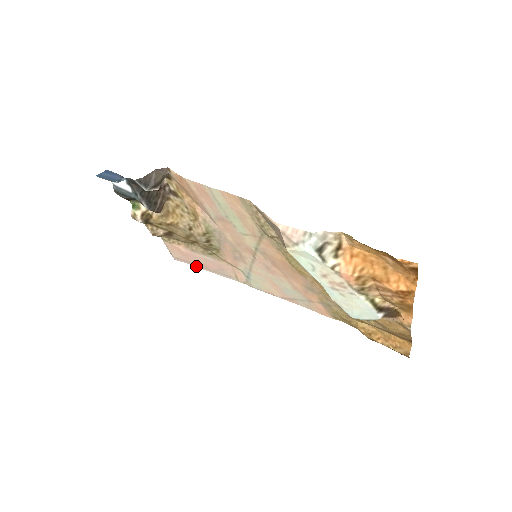
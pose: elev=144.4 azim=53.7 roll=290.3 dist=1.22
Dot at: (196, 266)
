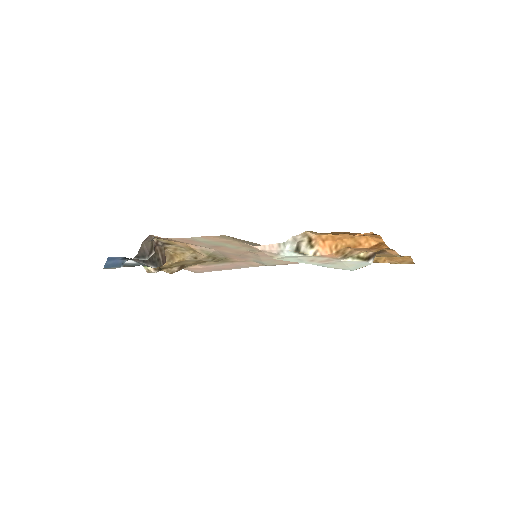
Dot at: occluded
